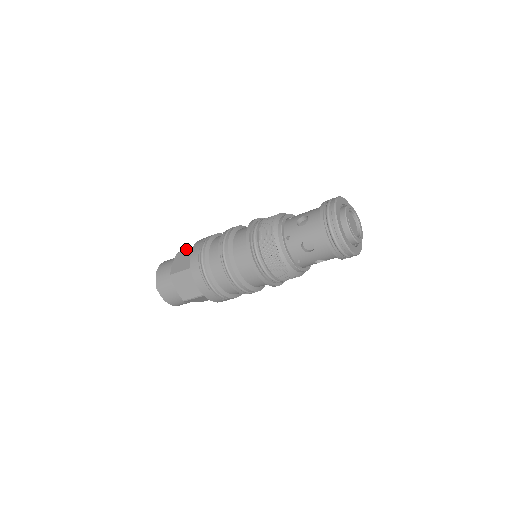
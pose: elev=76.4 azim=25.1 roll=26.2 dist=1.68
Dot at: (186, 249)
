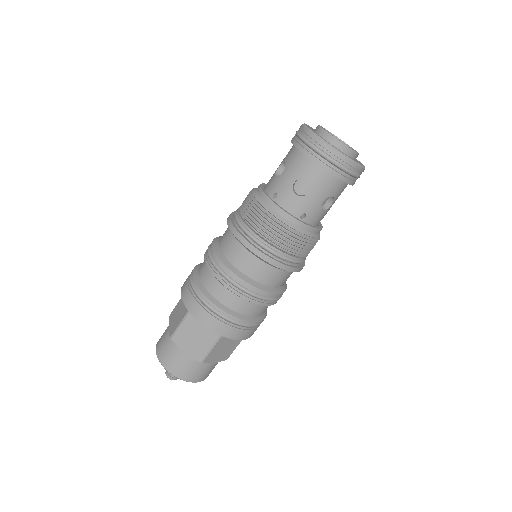
Dot at: (177, 303)
